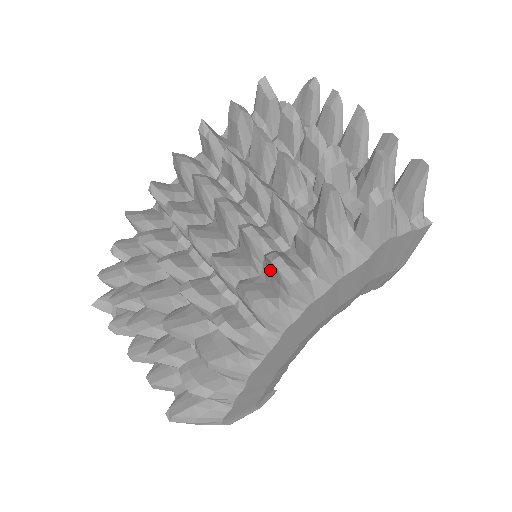
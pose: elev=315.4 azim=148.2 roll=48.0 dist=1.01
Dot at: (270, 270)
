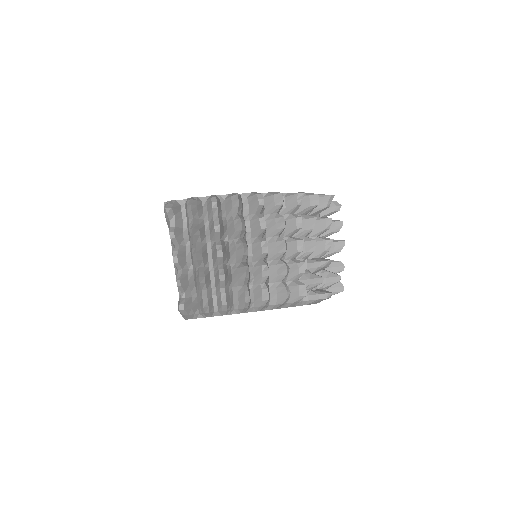
Dot at: (280, 290)
